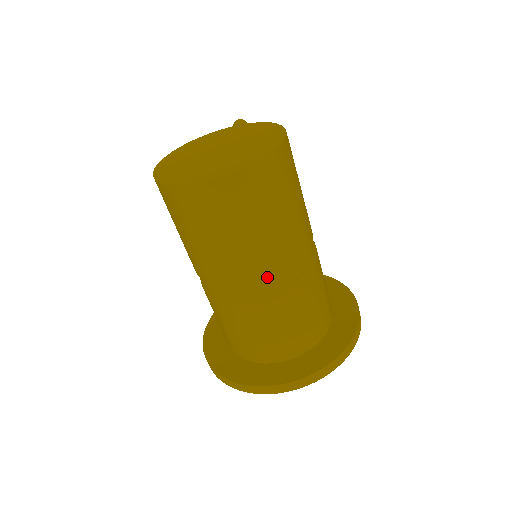
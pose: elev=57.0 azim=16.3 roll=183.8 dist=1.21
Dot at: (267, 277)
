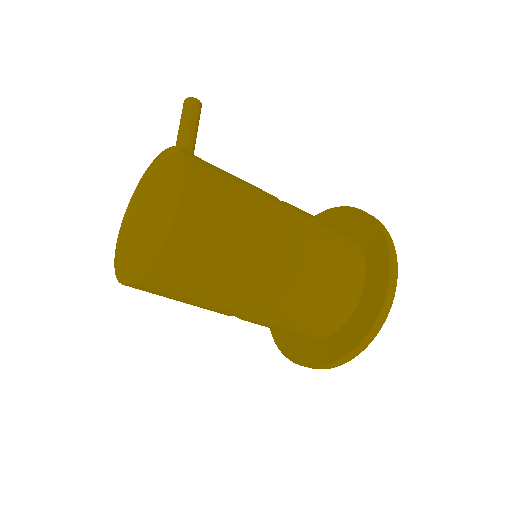
Dot at: (251, 307)
